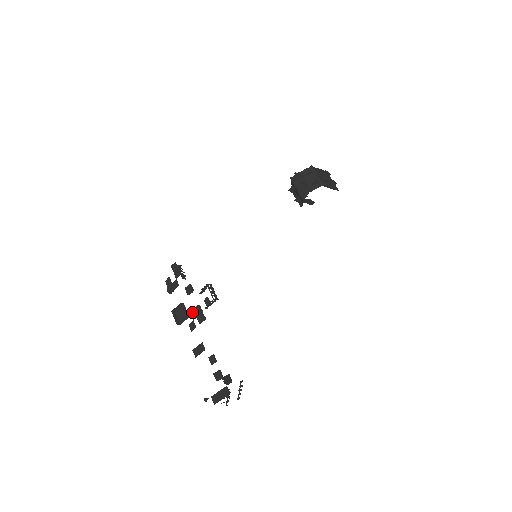
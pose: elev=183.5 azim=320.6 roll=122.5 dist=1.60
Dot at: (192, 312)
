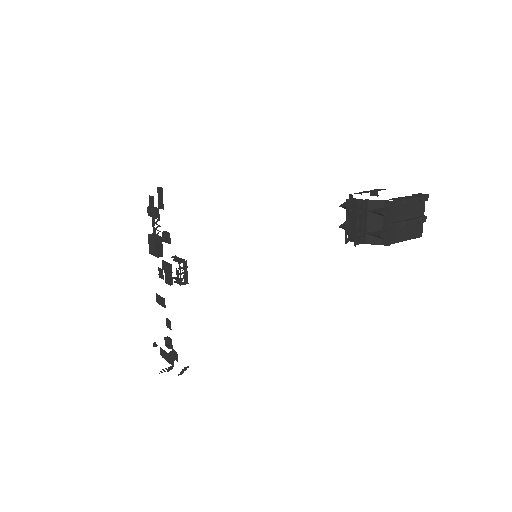
Dot at: (164, 261)
